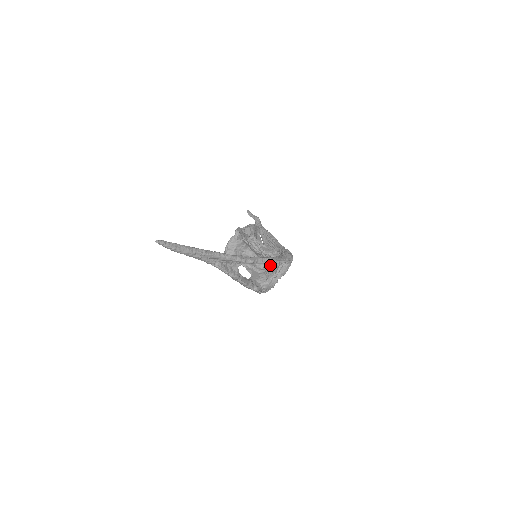
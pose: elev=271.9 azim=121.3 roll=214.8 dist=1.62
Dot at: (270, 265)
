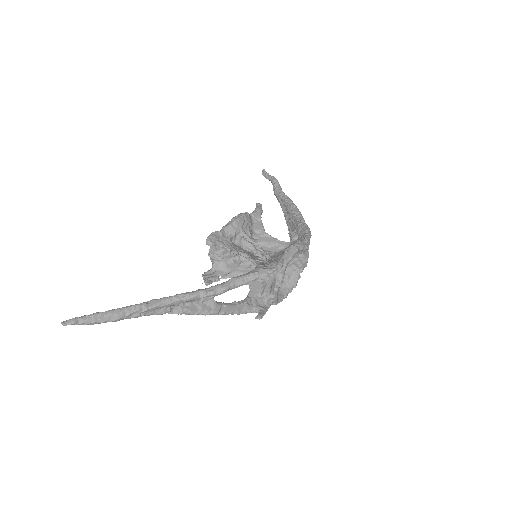
Dot at: occluded
